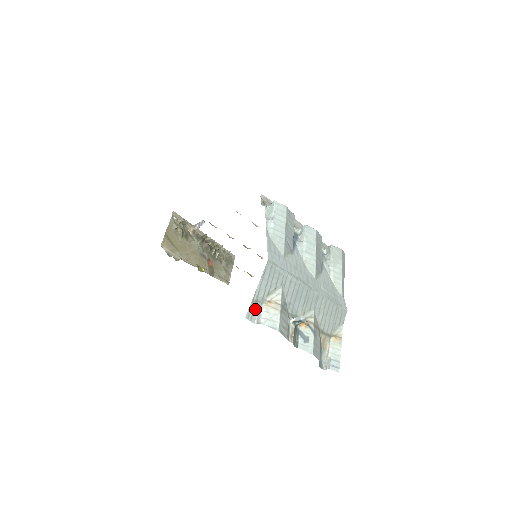
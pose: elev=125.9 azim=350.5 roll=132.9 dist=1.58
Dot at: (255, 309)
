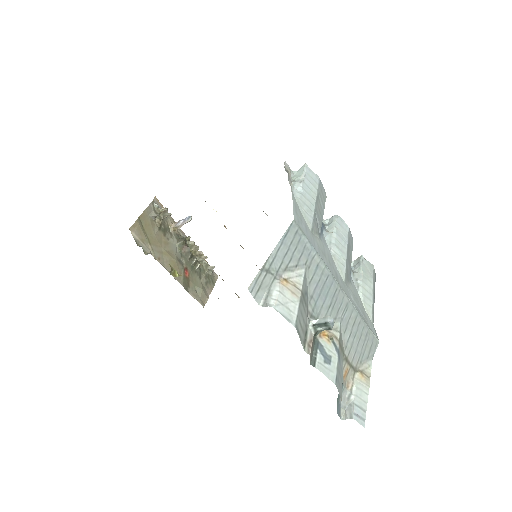
Dot at: (264, 282)
